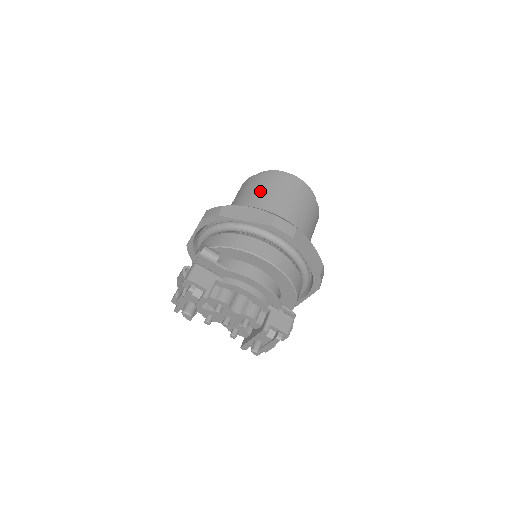
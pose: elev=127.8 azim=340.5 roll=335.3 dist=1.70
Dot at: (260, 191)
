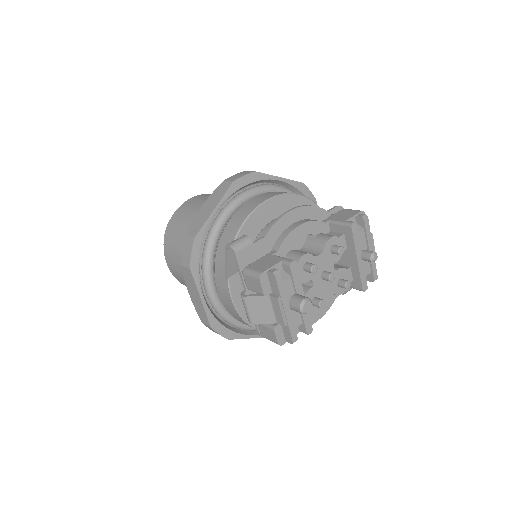
Dot at: (185, 224)
